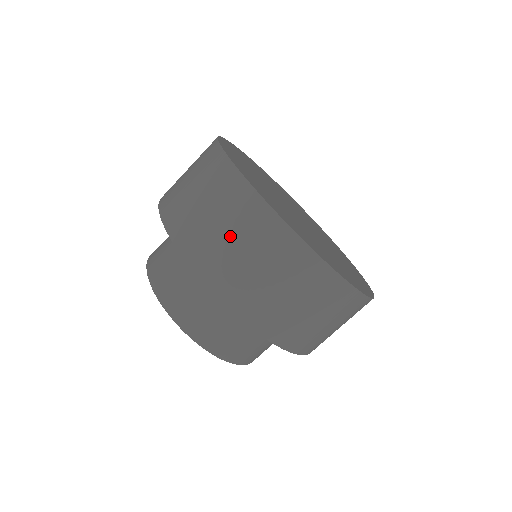
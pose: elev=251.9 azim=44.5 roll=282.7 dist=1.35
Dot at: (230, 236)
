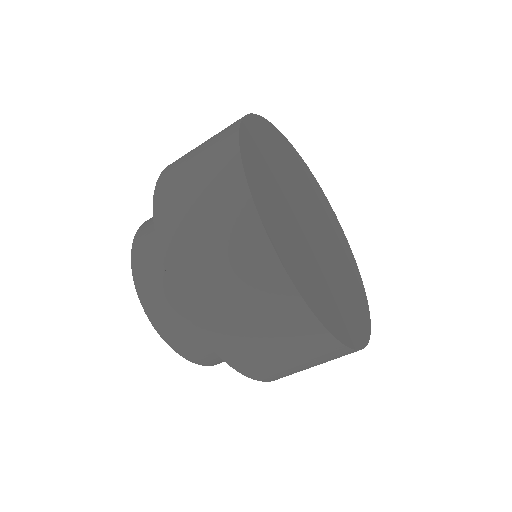
Dot at: (245, 309)
